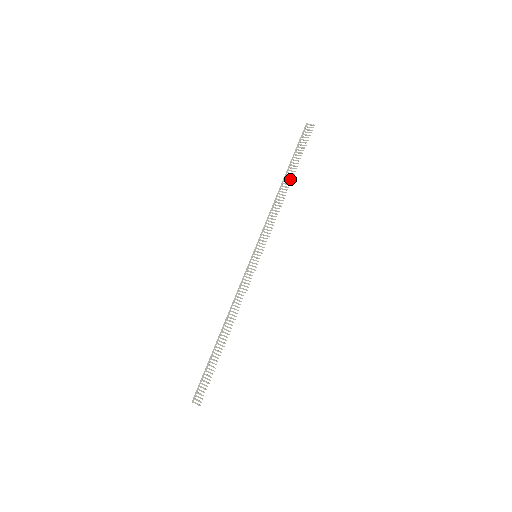
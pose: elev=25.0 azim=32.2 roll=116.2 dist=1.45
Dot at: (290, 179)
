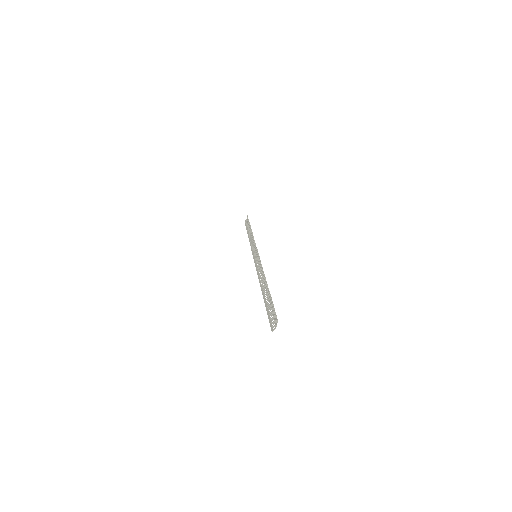
Dot at: (250, 230)
